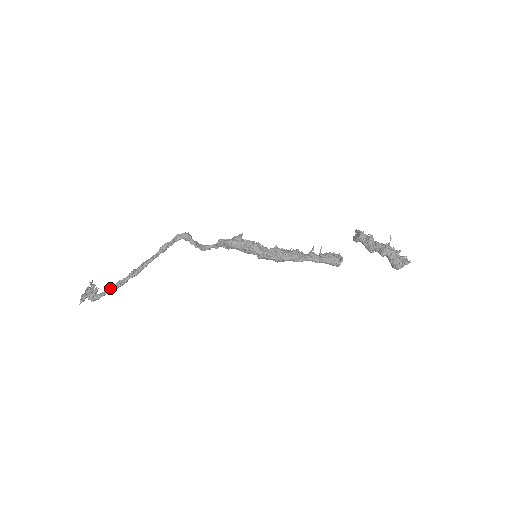
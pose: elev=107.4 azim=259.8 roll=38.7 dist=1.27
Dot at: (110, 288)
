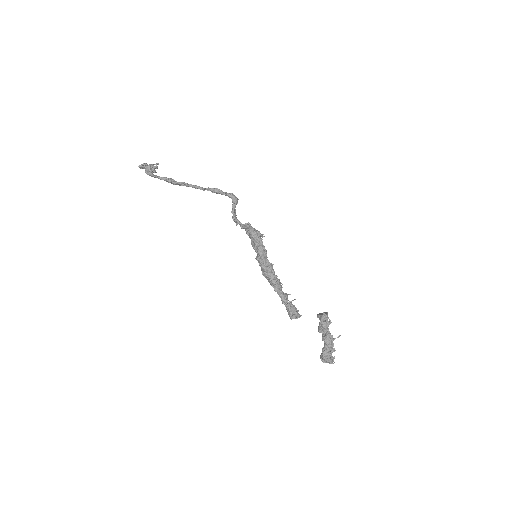
Dot at: (163, 177)
